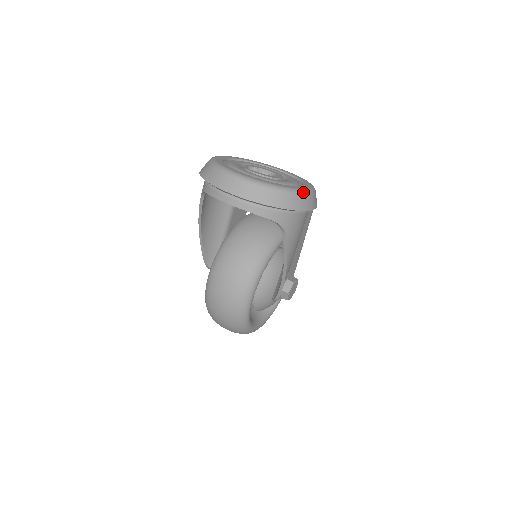
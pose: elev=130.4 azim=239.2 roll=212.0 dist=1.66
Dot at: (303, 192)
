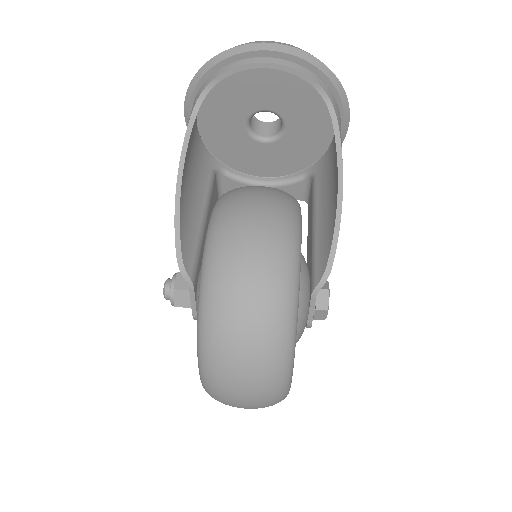
Dot at: occluded
